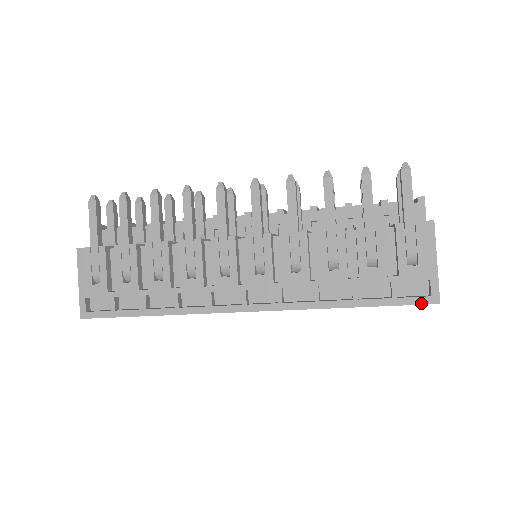
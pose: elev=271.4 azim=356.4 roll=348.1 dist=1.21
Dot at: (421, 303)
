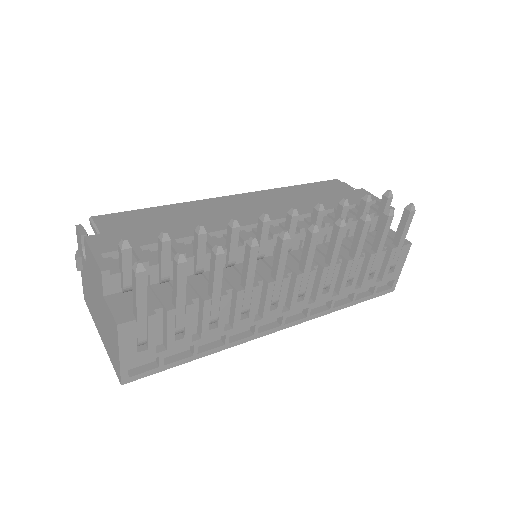
Dot at: (386, 293)
